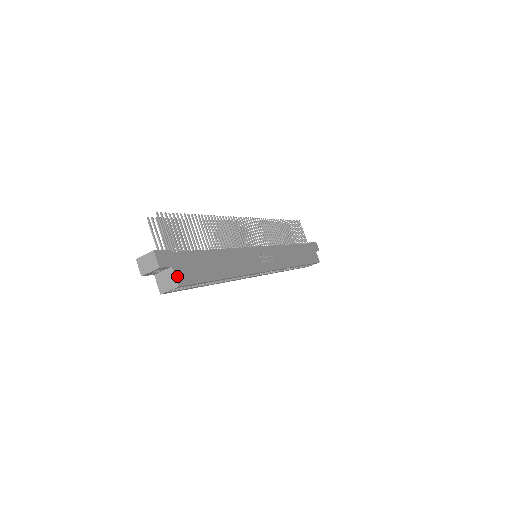
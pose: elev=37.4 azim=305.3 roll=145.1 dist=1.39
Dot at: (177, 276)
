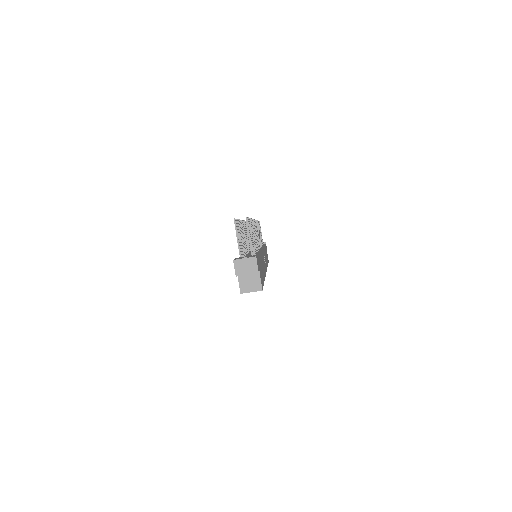
Dot at: (261, 280)
